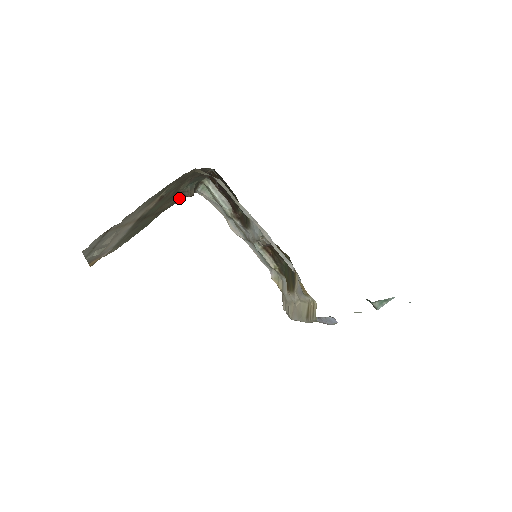
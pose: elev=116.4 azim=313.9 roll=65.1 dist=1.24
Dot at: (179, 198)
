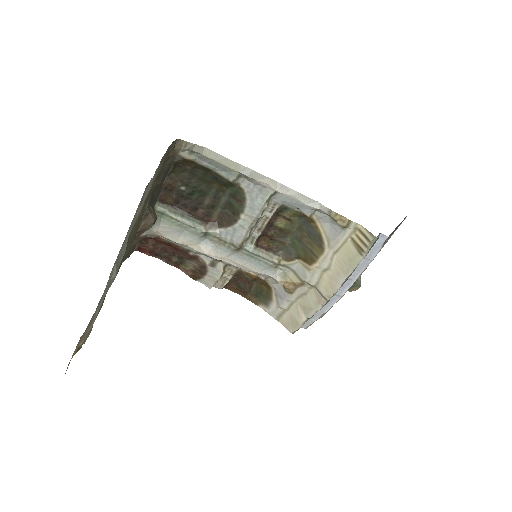
Dot at: occluded
